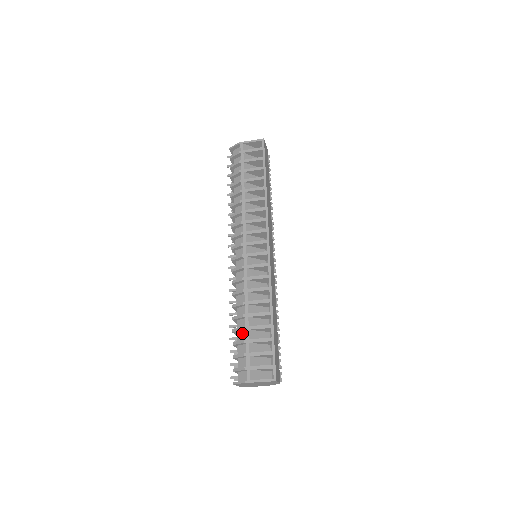
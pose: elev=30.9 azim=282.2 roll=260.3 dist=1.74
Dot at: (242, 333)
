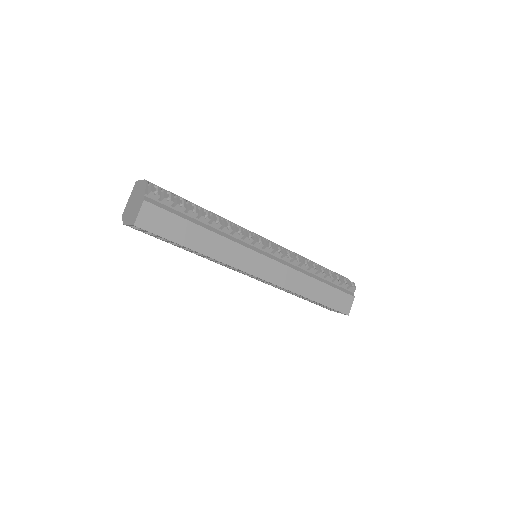
Dot at: occluded
